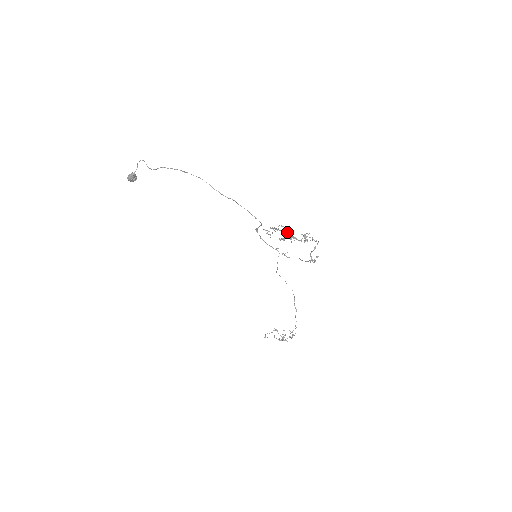
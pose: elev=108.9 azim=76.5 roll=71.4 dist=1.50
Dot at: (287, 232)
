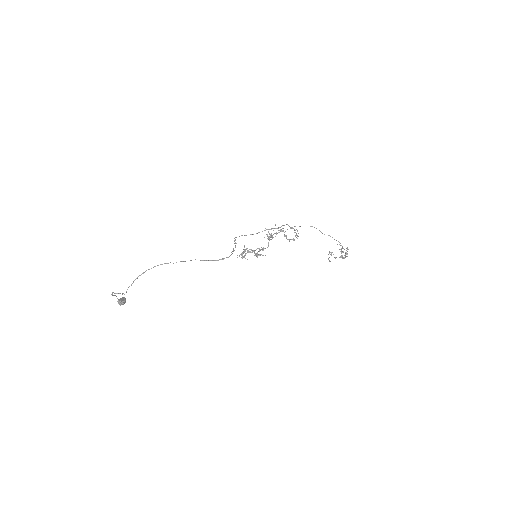
Dot at: occluded
